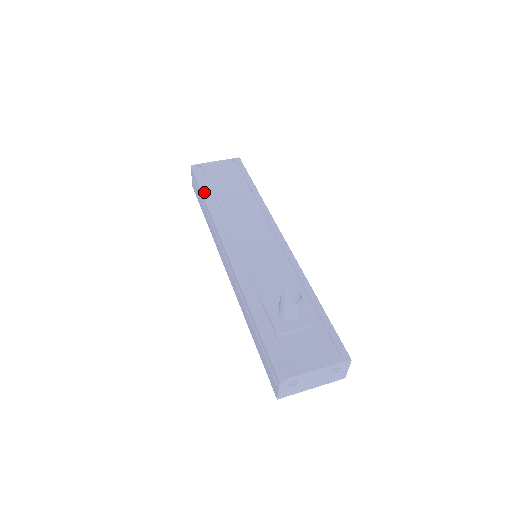
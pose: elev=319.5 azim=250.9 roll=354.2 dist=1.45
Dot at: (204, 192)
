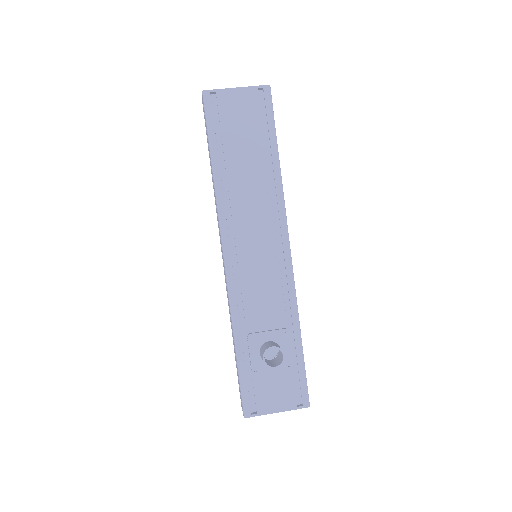
Dot at: (213, 152)
